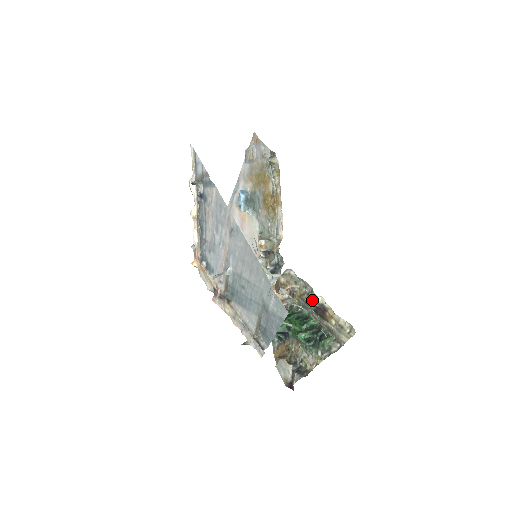
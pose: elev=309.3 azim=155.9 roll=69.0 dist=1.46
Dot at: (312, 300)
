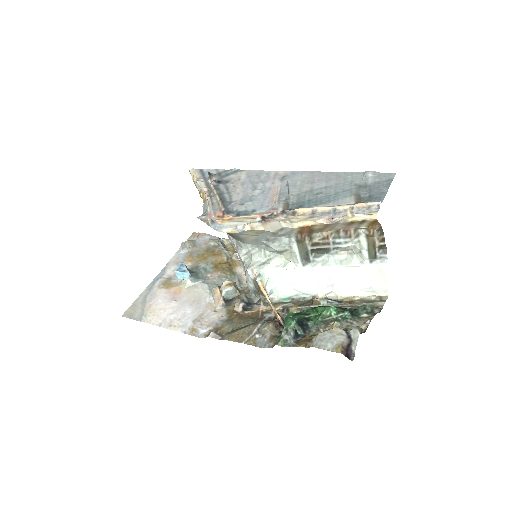
Dot at: (321, 298)
